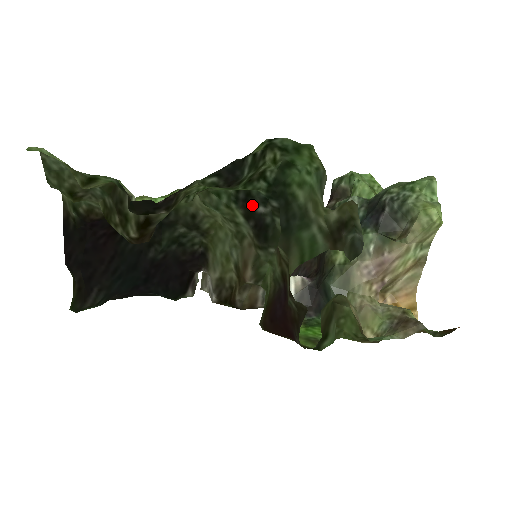
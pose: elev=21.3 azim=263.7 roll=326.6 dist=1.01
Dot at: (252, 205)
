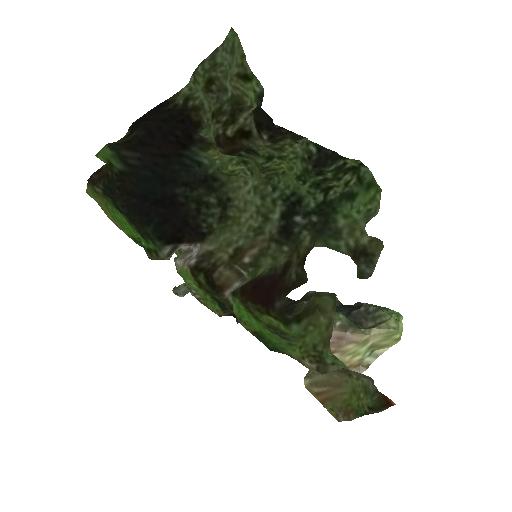
Dot at: (295, 211)
